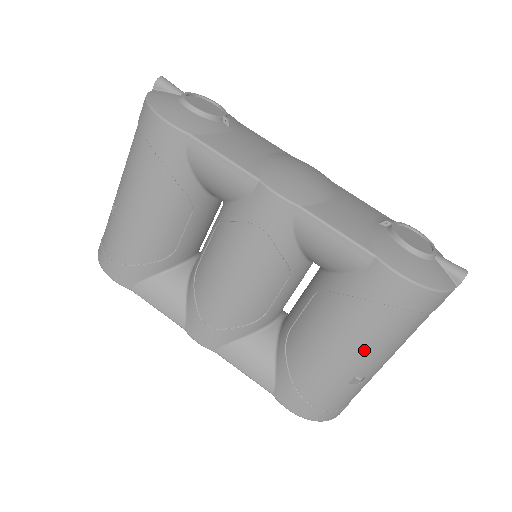
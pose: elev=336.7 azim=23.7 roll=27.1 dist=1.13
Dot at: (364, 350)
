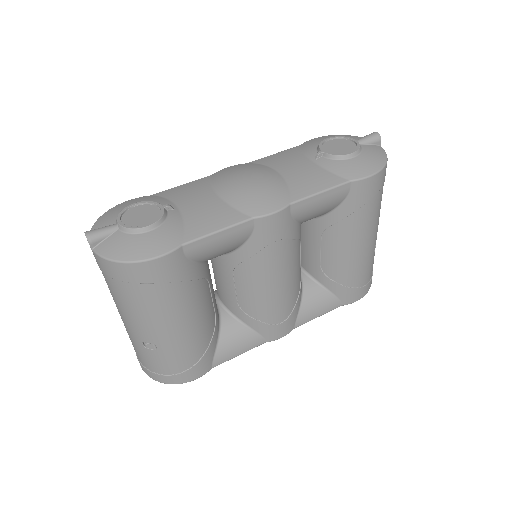
Dot at: (374, 229)
